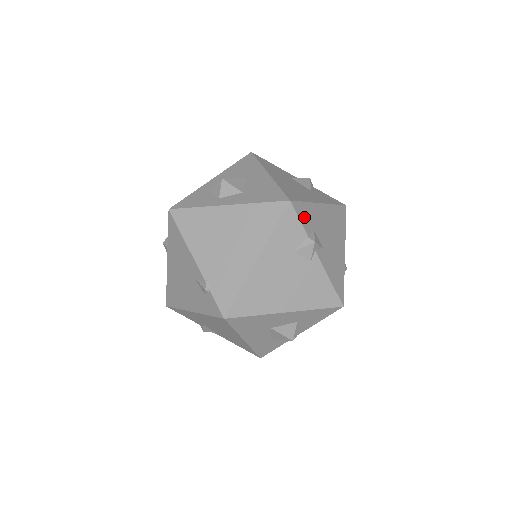
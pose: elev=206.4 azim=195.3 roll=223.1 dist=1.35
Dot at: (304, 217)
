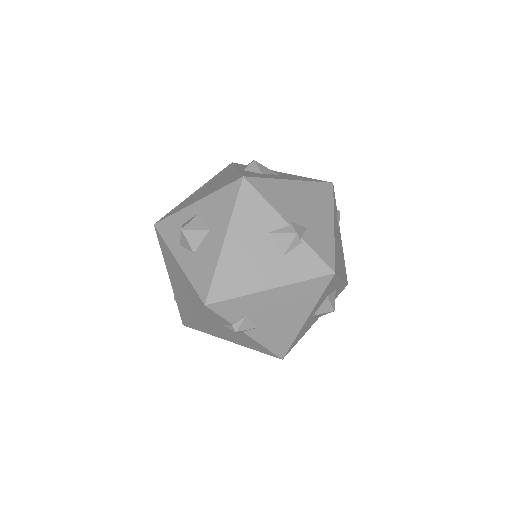
Dot at: (229, 311)
